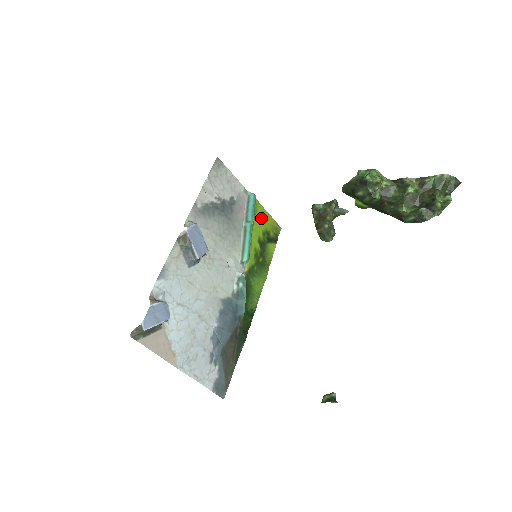
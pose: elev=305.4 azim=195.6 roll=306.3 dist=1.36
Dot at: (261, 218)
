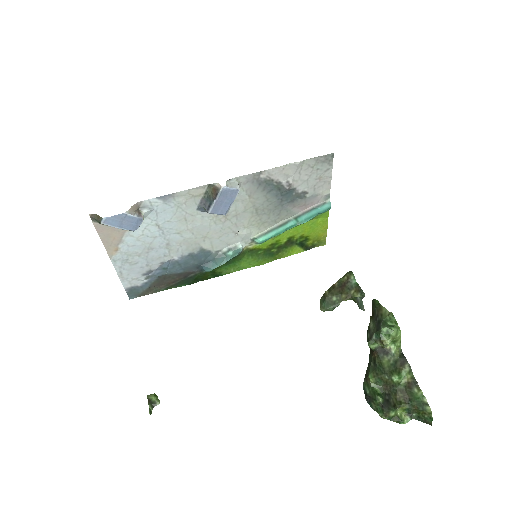
Dot at: (315, 225)
